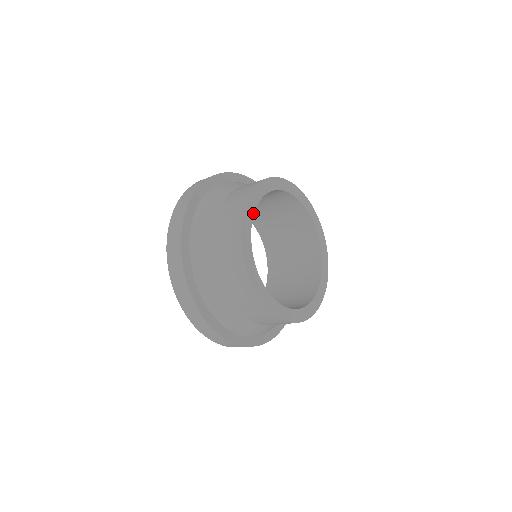
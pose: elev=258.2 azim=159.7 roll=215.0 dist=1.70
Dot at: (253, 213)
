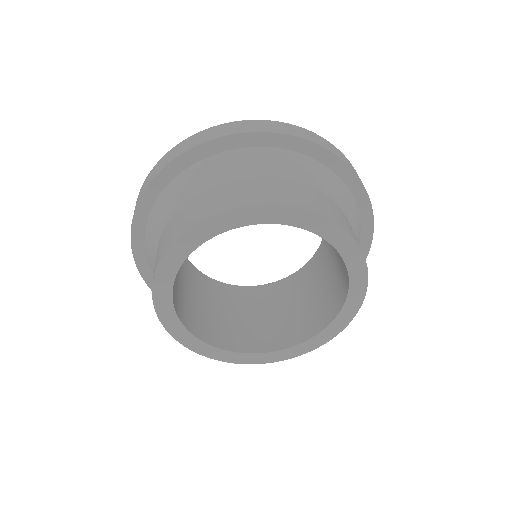
Dot at: (260, 222)
